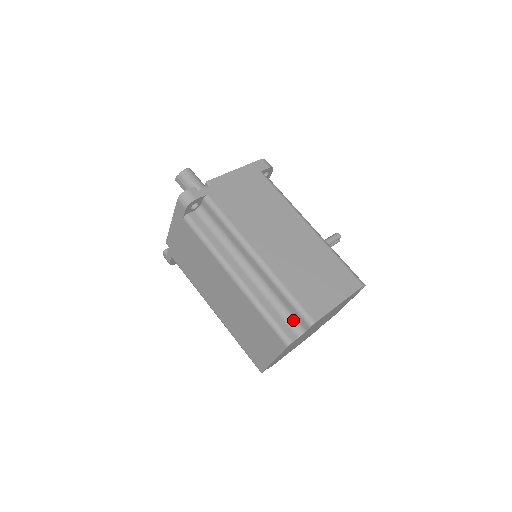
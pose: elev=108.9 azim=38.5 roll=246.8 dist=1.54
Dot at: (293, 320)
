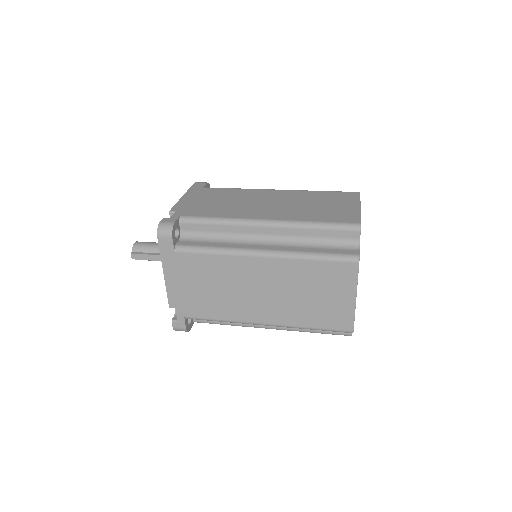
Dot at: (341, 242)
